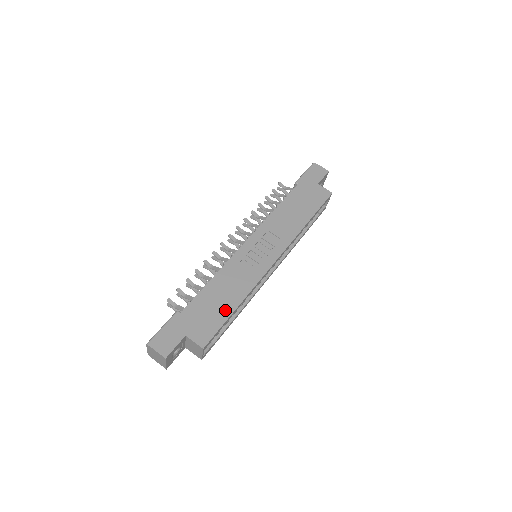
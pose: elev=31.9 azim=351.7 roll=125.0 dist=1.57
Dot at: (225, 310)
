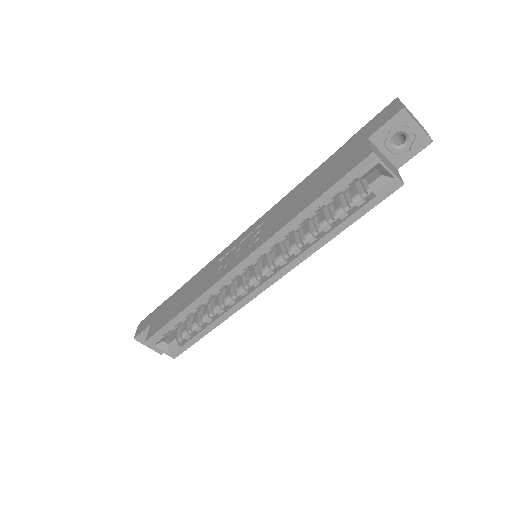
Dot at: (176, 310)
